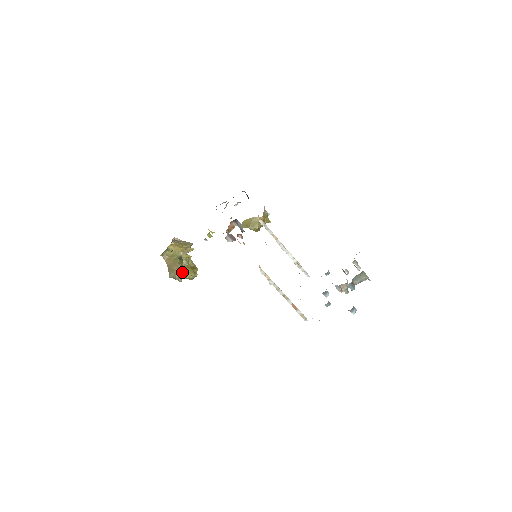
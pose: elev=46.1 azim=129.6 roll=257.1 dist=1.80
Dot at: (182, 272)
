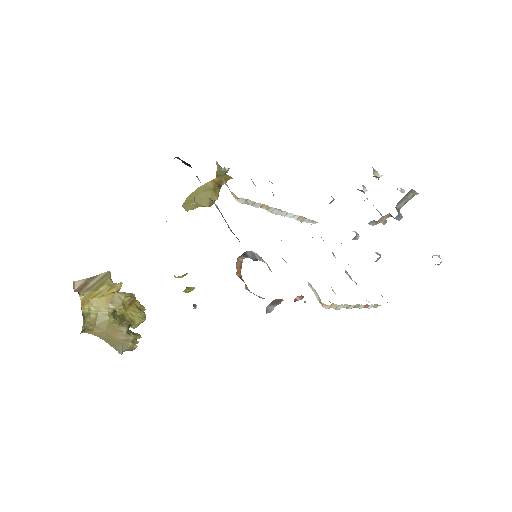
Dot at: (134, 333)
